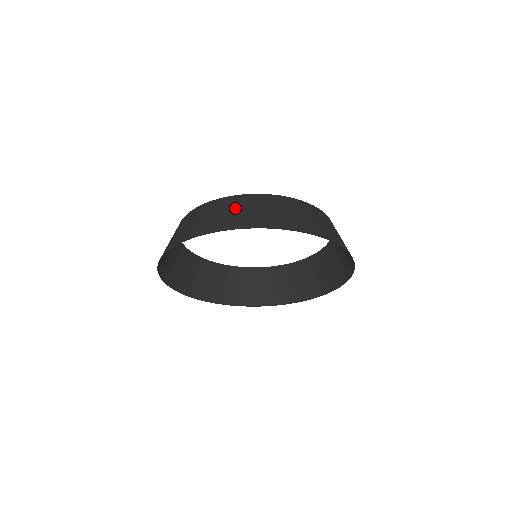
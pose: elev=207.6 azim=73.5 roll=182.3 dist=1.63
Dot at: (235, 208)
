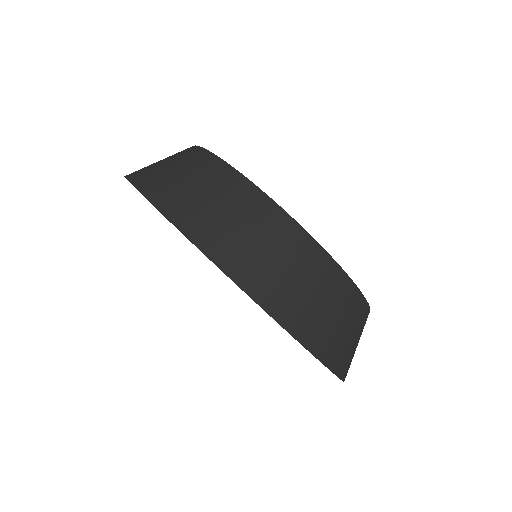
Dot at: (179, 164)
